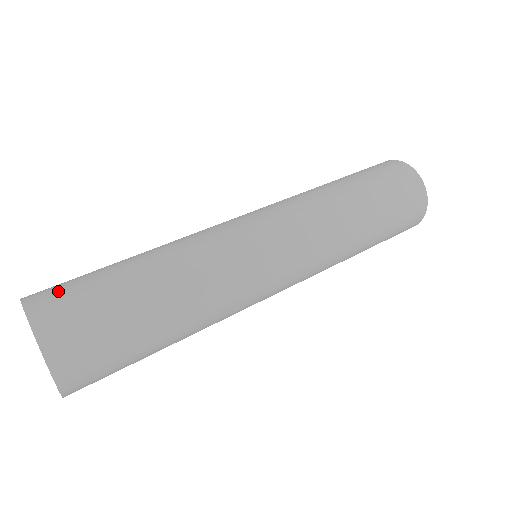
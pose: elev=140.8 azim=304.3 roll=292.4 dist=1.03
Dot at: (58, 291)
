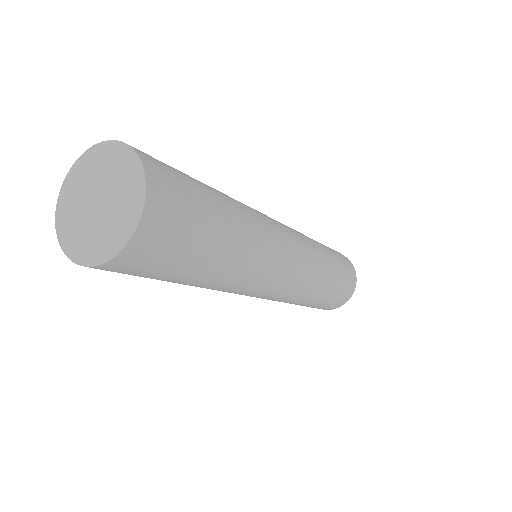
Dot at: (159, 161)
